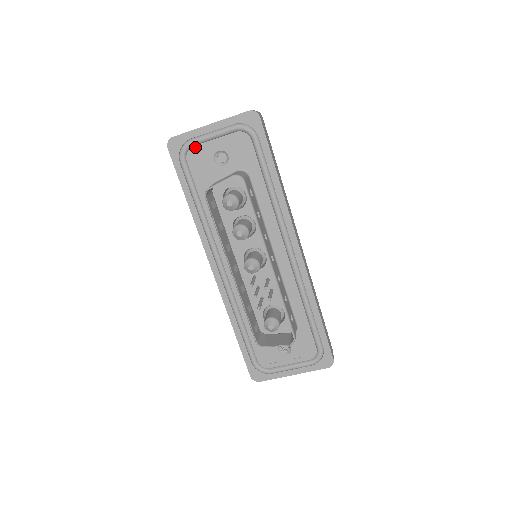
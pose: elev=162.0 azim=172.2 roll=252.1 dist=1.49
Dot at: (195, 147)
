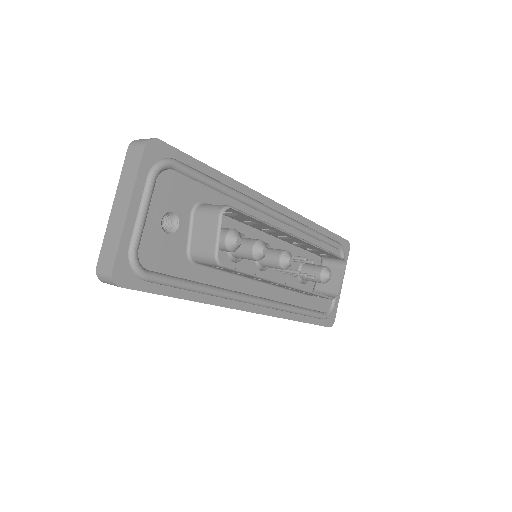
Dot at: (141, 248)
